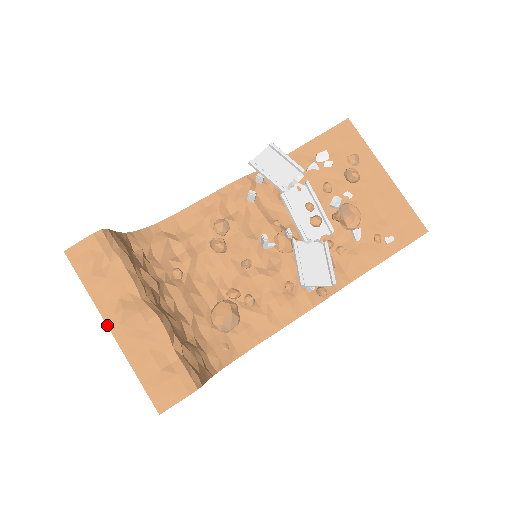
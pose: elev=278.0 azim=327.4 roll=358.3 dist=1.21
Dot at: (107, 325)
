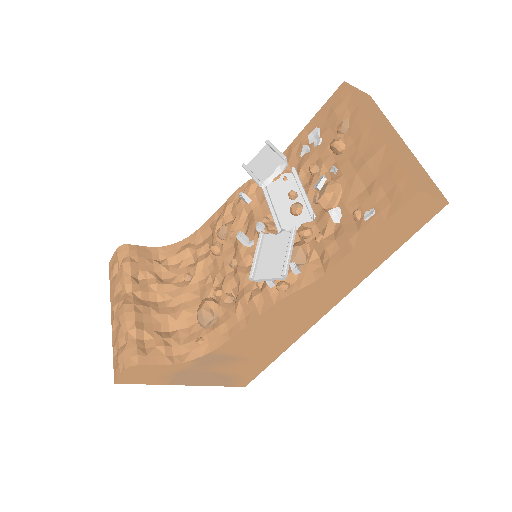
Dot at: (111, 313)
